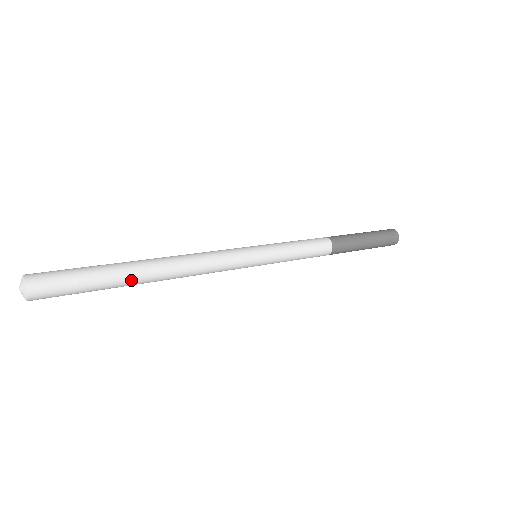
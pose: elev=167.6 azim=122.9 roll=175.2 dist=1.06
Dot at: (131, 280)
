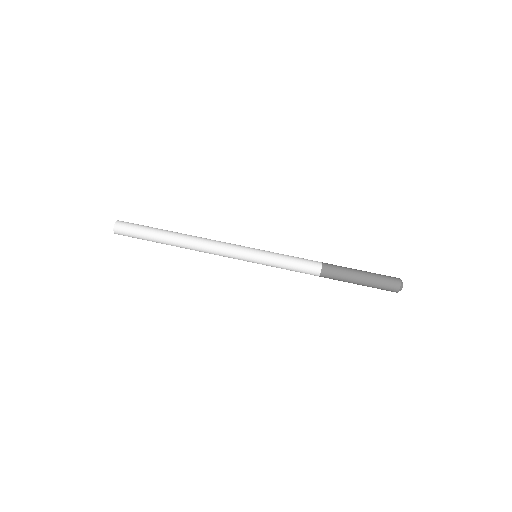
Dot at: (166, 243)
